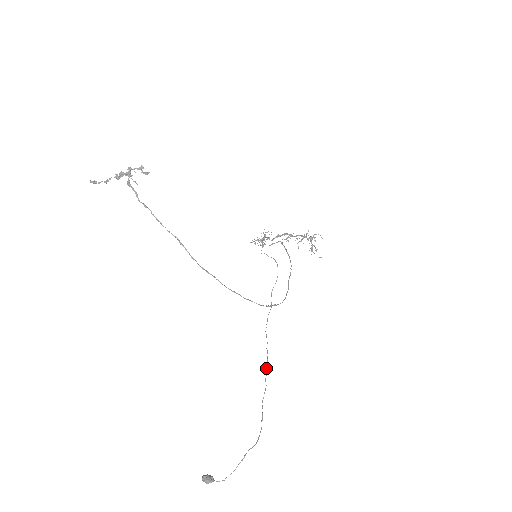
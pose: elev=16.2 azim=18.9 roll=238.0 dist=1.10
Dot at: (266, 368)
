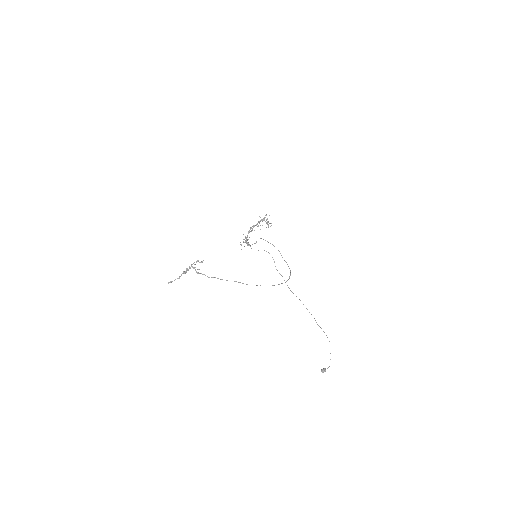
Dot at: (306, 308)
